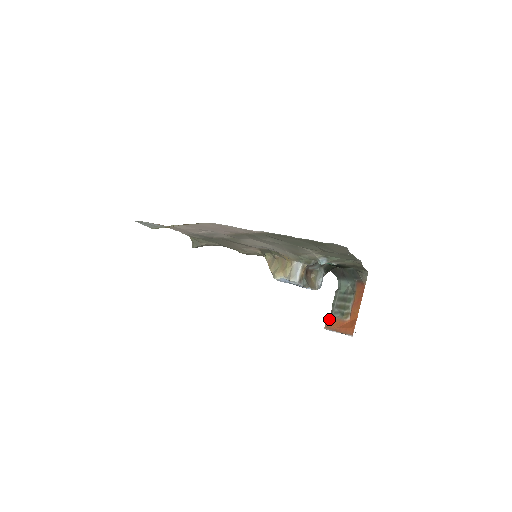
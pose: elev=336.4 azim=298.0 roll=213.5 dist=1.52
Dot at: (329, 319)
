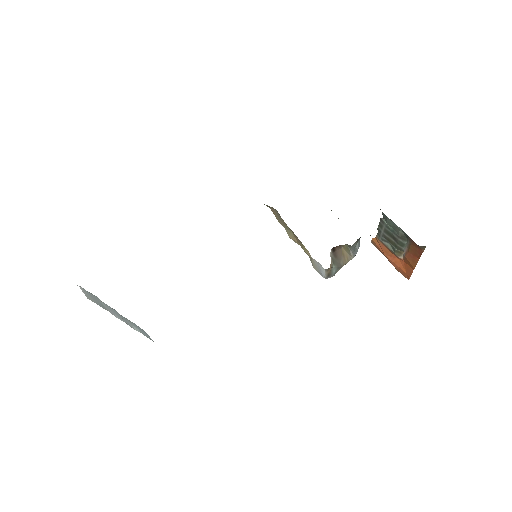
Dot at: (376, 239)
